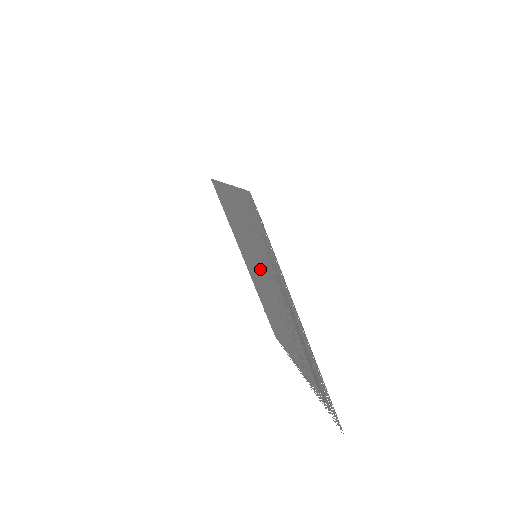
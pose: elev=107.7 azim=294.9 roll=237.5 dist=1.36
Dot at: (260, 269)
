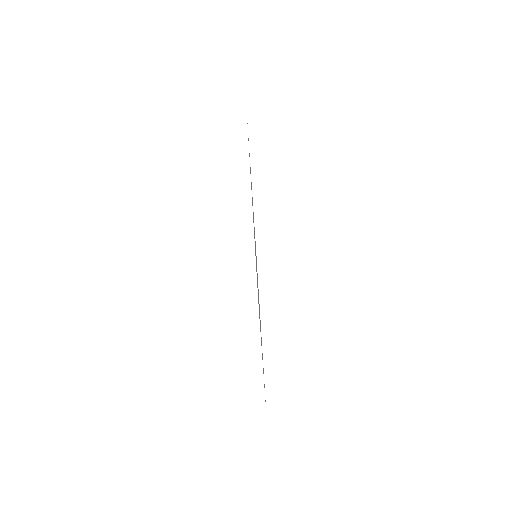
Dot at: occluded
